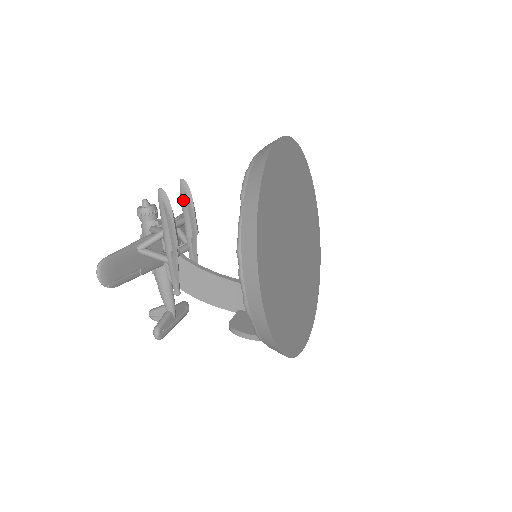
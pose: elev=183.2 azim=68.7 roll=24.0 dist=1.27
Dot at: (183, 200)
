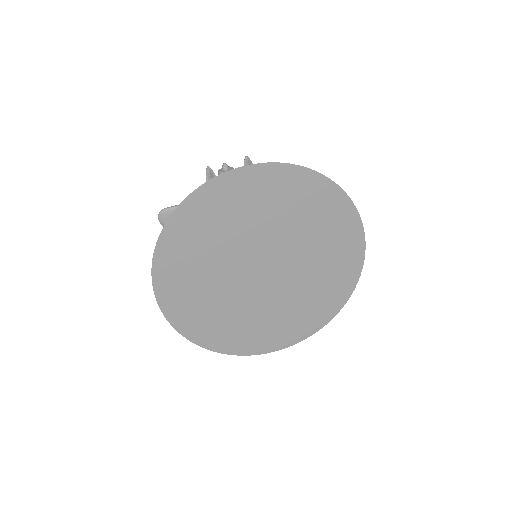
Dot at: occluded
